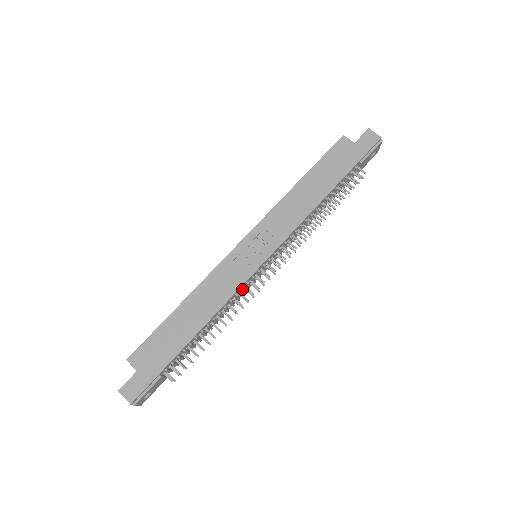
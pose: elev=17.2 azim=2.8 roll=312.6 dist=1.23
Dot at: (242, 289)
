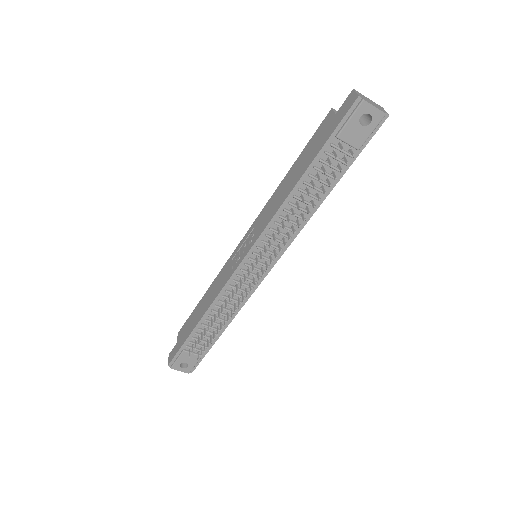
Dot at: (229, 286)
